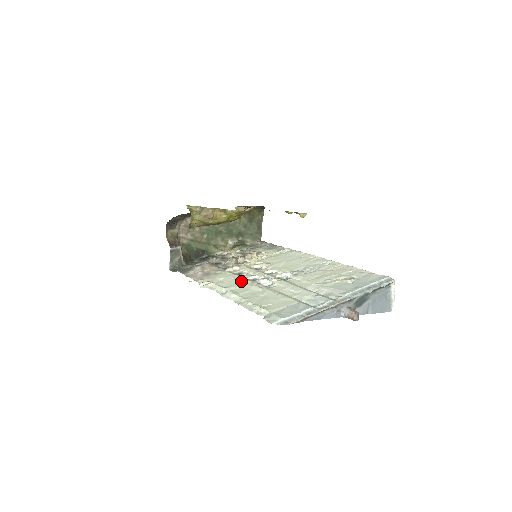
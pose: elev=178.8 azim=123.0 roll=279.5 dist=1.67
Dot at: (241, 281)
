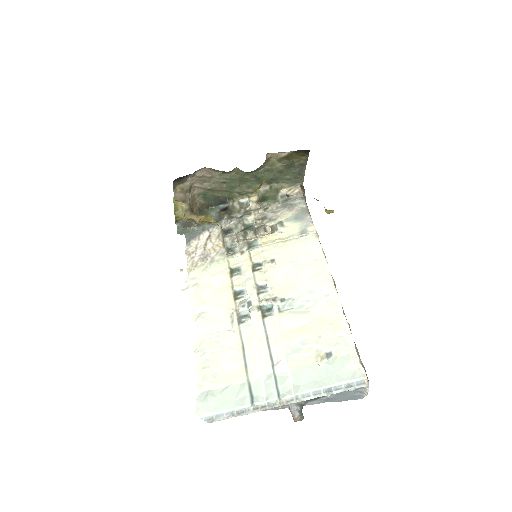
Dot at: (224, 295)
